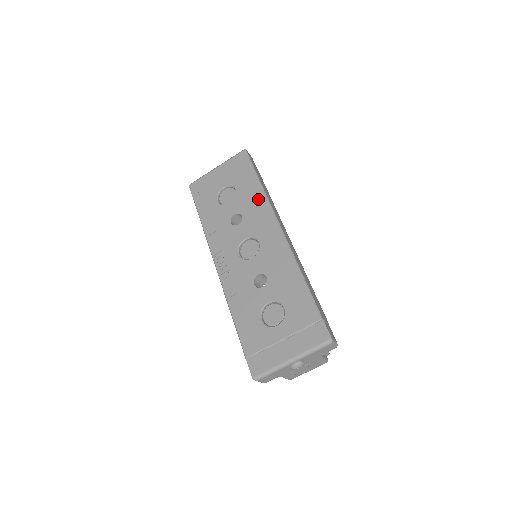
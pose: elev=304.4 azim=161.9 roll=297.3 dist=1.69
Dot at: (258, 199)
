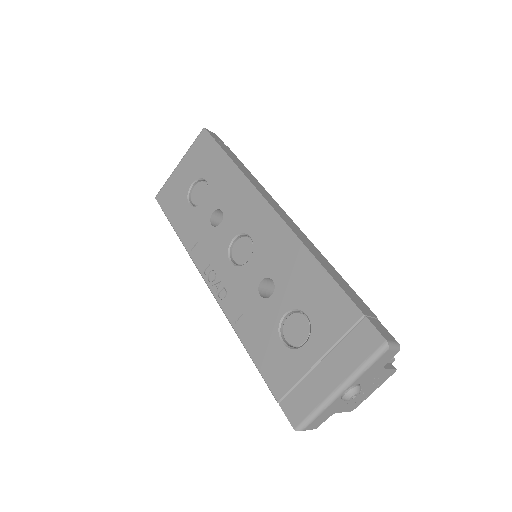
Dot at: (234, 182)
